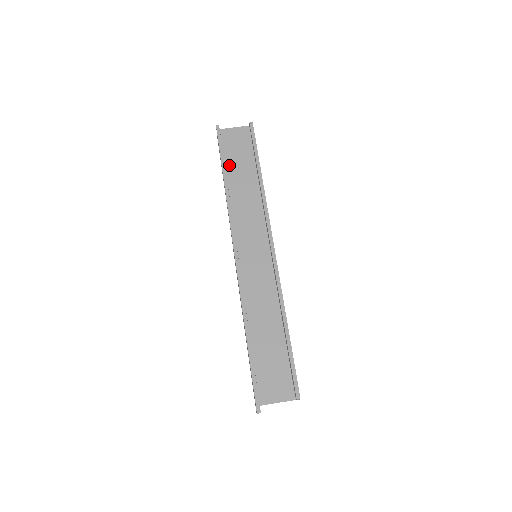
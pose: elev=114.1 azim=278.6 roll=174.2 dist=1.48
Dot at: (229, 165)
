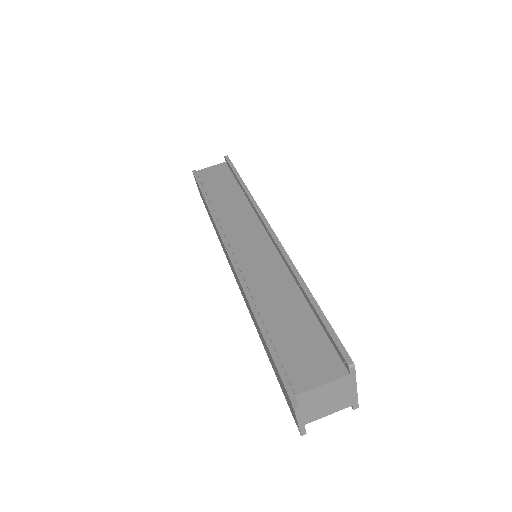
Dot at: (209, 190)
